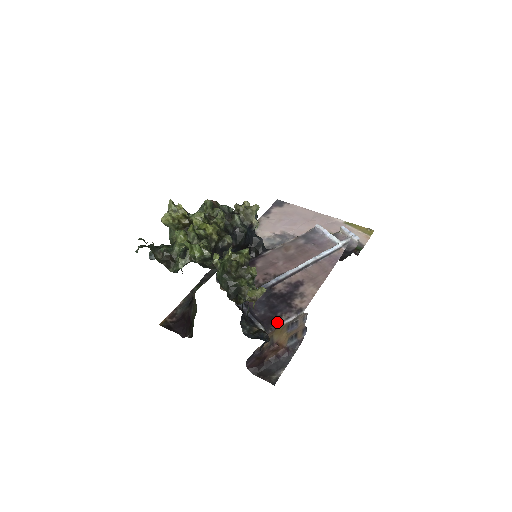
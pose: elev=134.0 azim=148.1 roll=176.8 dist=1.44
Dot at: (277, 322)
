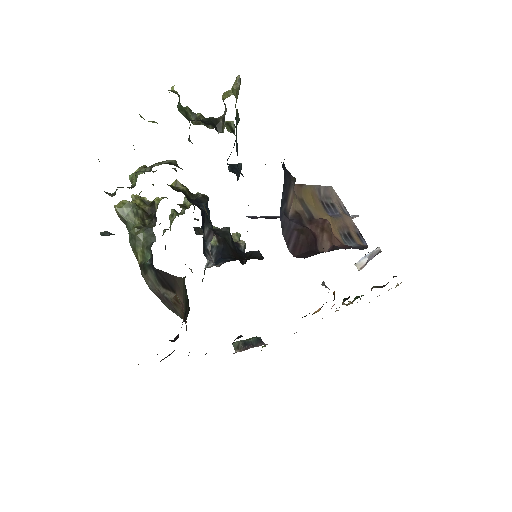
Dot at: occluded
